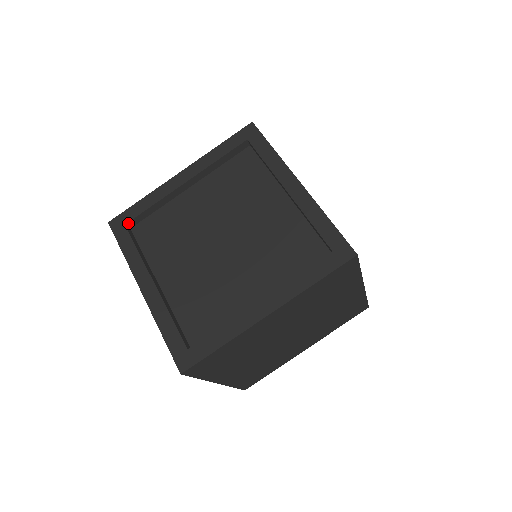
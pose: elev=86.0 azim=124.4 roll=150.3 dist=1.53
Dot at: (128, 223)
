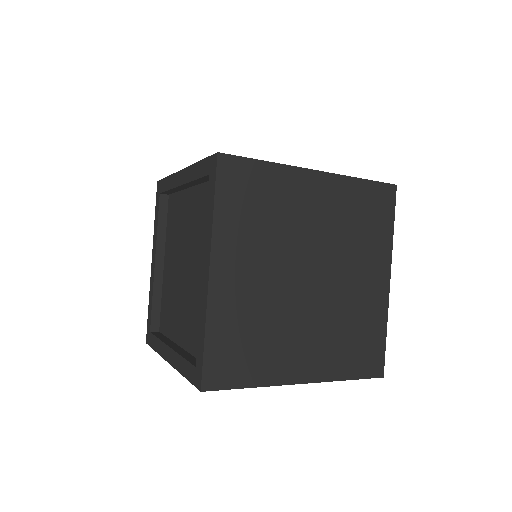
Dot at: (151, 329)
